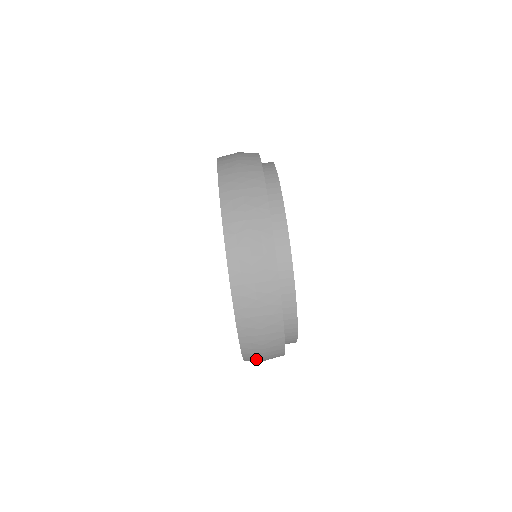
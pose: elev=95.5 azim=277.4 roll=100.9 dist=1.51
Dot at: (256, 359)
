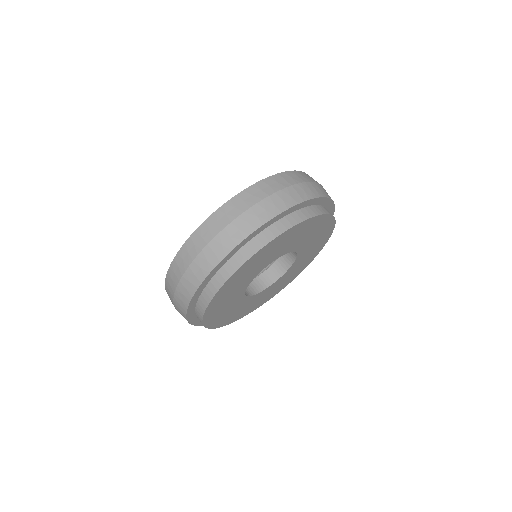
Dot at: (176, 275)
